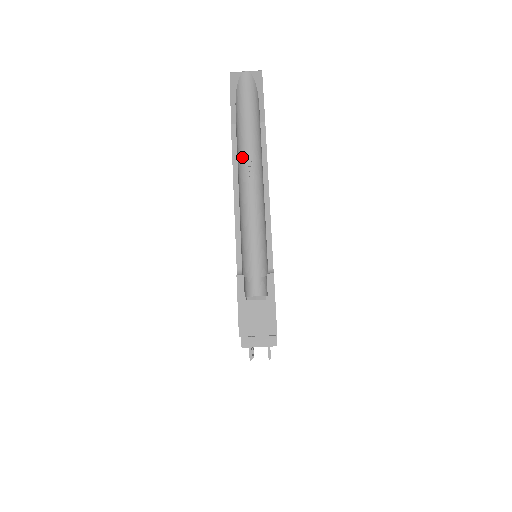
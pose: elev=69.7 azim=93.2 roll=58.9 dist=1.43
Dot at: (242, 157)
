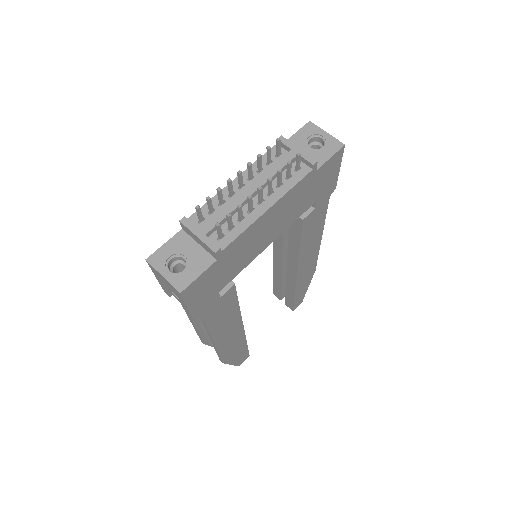
Dot at: occluded
